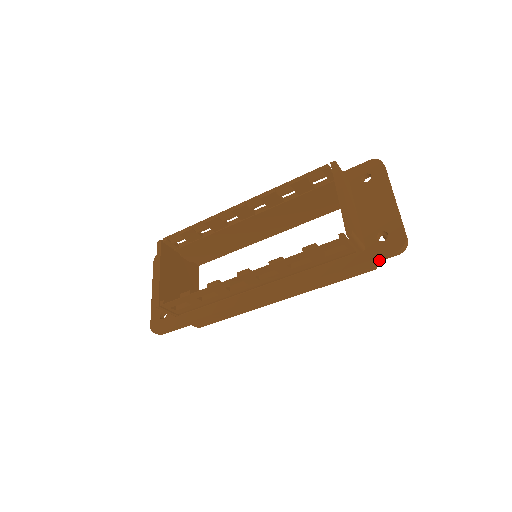
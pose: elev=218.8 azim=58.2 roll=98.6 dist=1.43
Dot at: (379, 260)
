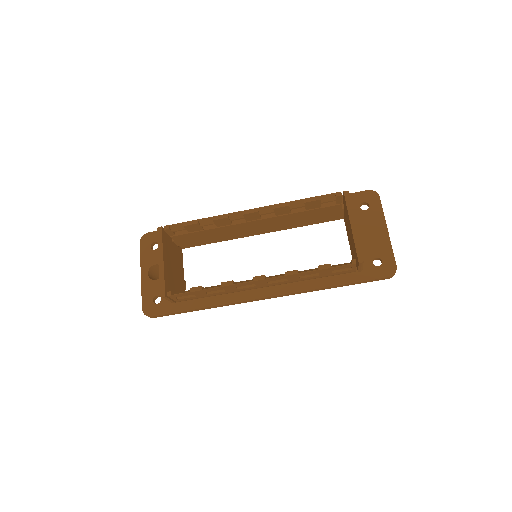
Dot at: (372, 281)
